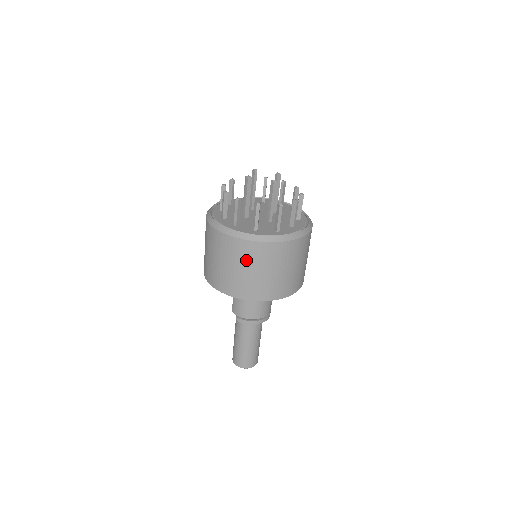
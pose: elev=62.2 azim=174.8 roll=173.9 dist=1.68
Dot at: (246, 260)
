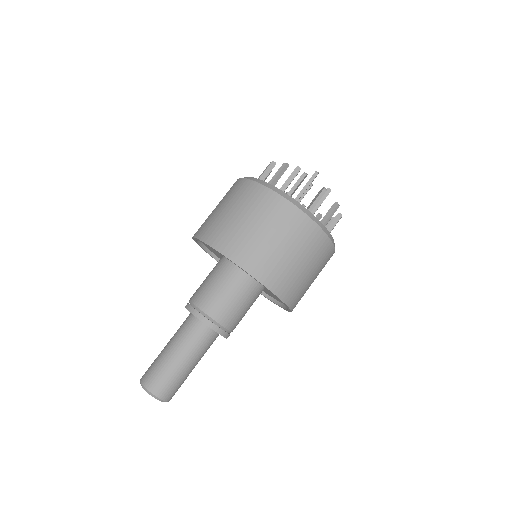
Dot at: (237, 200)
